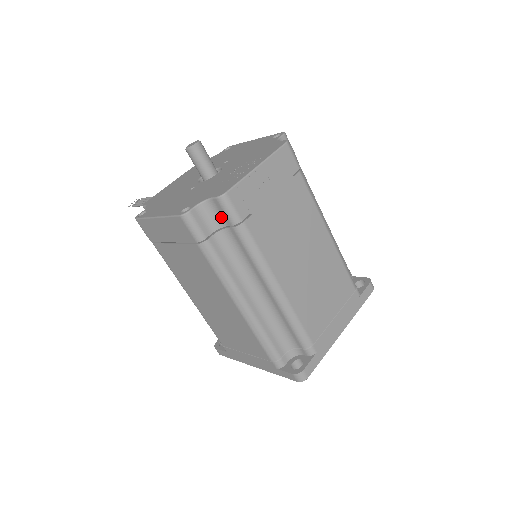
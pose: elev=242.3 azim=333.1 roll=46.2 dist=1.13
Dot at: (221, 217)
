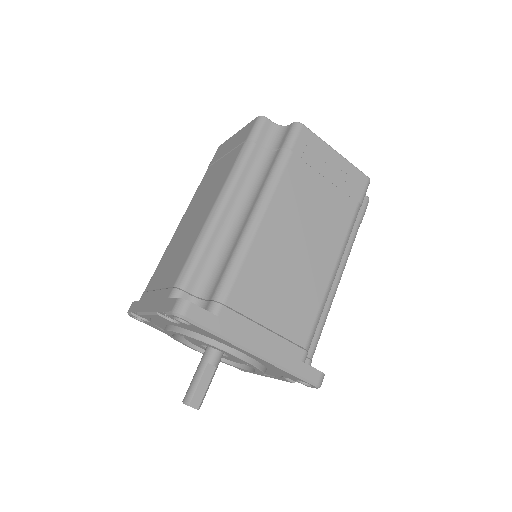
Dot at: (281, 141)
